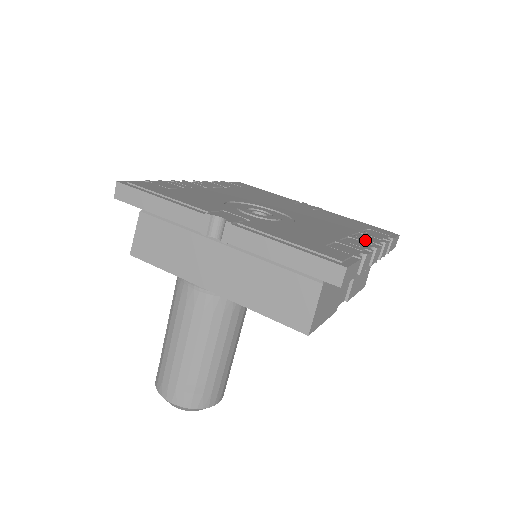
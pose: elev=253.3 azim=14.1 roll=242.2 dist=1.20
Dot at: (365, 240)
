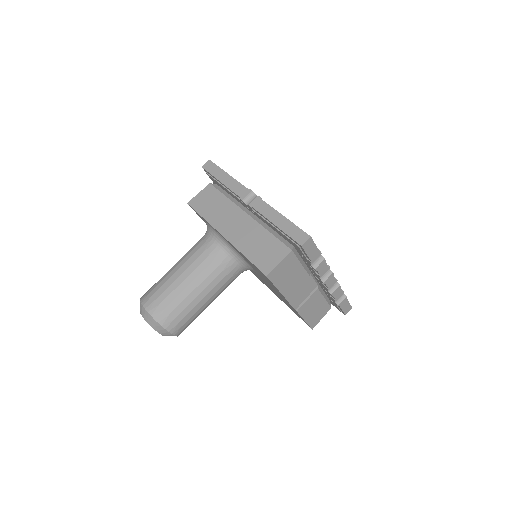
Dot at: occluded
